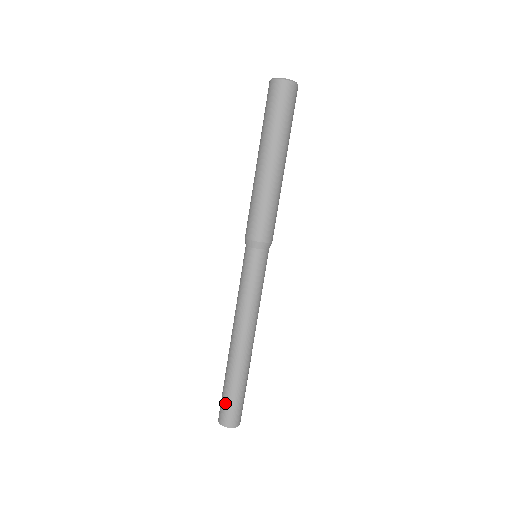
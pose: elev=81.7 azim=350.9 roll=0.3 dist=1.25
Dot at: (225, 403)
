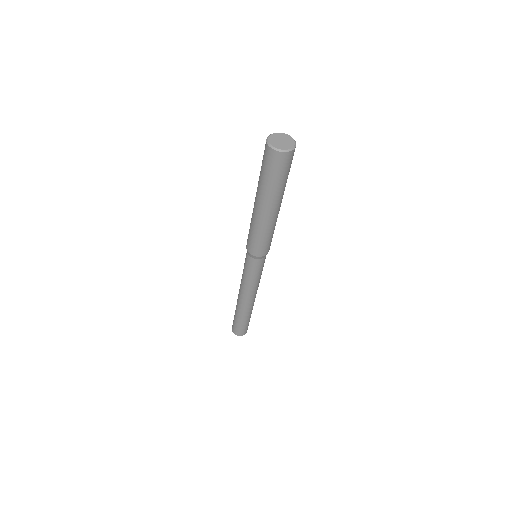
Dot at: (236, 326)
